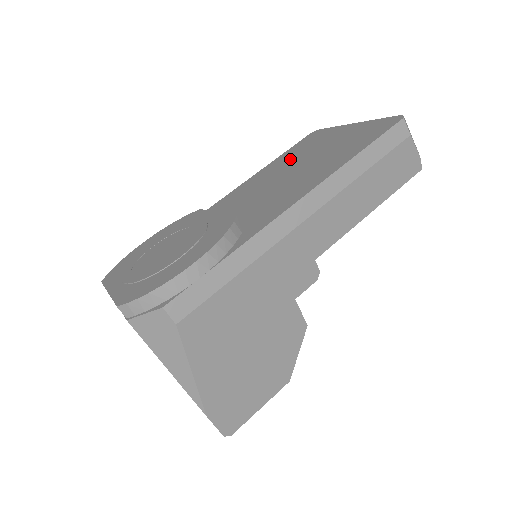
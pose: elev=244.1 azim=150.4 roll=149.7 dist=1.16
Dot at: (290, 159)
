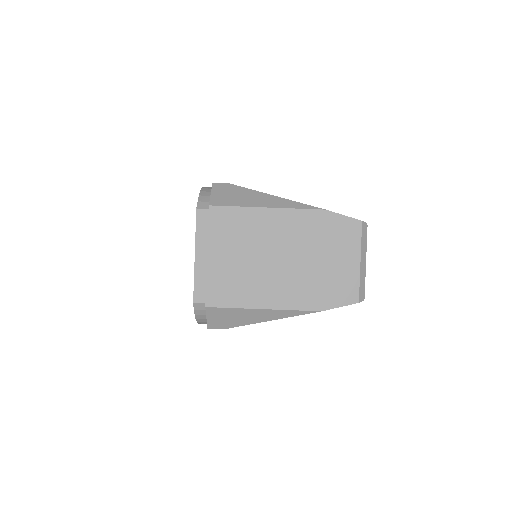
Dot at: occluded
